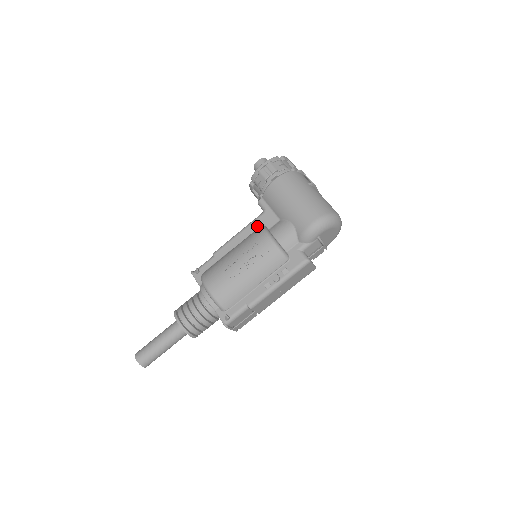
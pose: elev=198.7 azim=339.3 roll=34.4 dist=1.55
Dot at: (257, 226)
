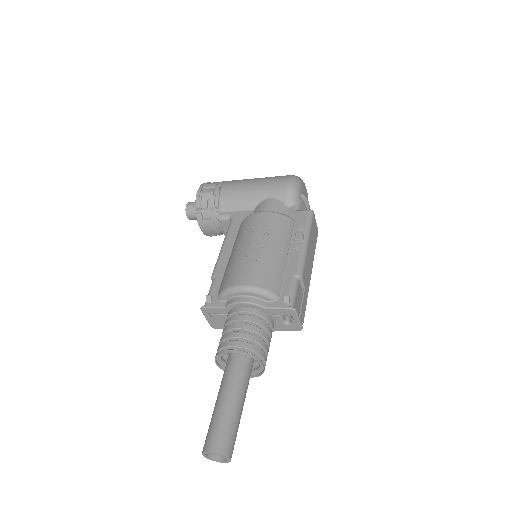
Dot at: (237, 228)
